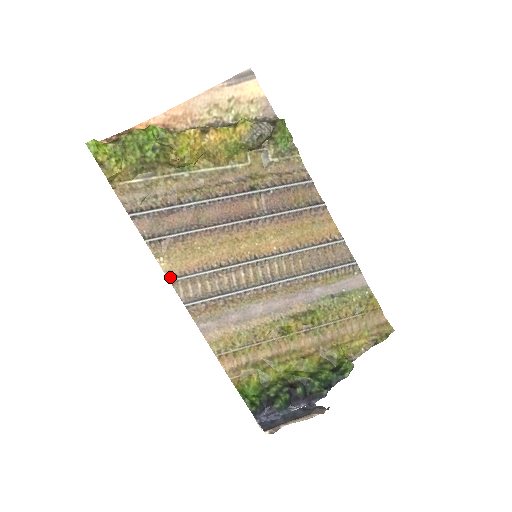
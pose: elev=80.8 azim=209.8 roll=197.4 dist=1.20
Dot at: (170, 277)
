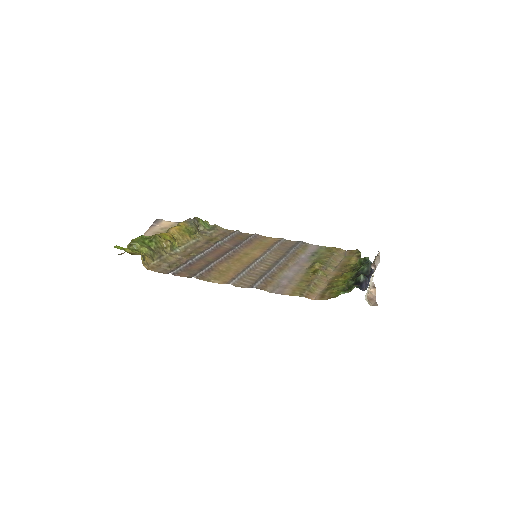
Dot at: (228, 283)
